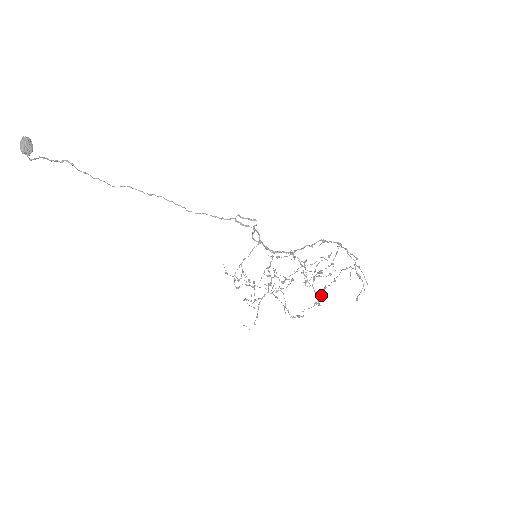
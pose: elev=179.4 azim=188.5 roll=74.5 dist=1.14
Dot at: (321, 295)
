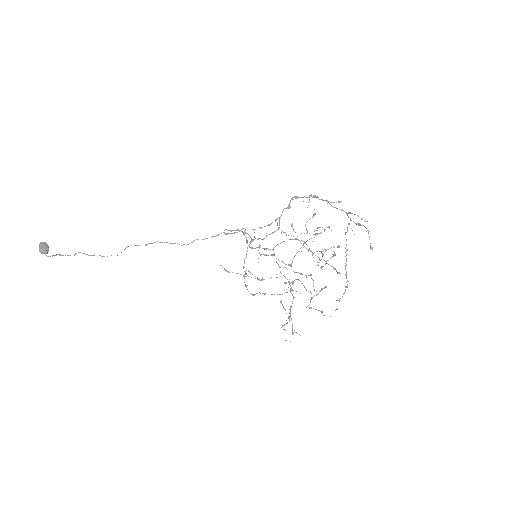
Dot at: (345, 275)
